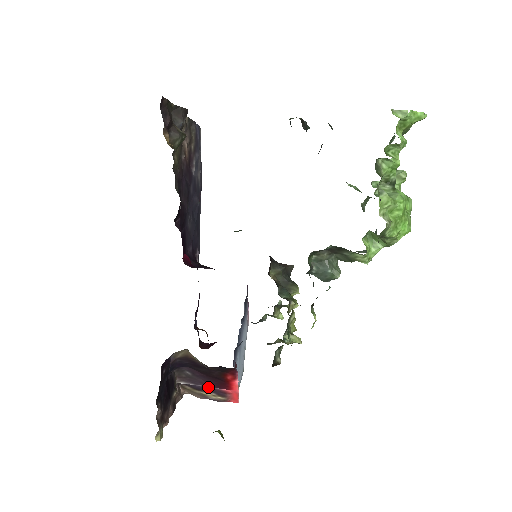
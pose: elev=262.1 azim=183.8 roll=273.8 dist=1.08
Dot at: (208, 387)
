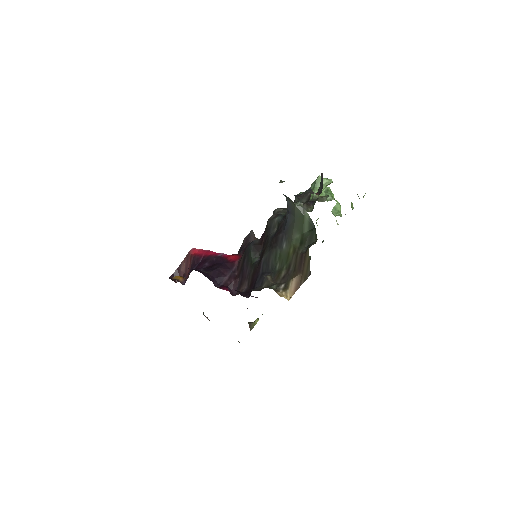
Dot at: occluded
